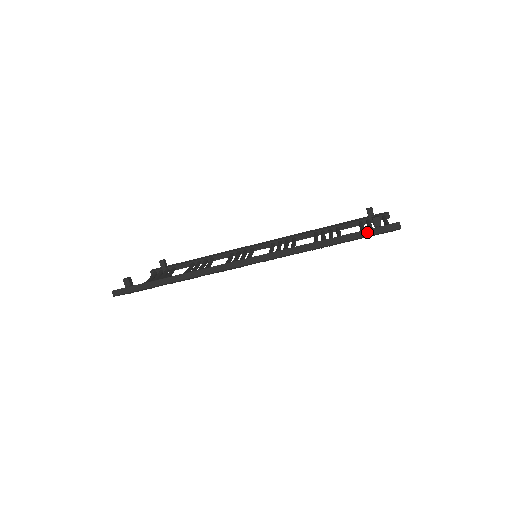
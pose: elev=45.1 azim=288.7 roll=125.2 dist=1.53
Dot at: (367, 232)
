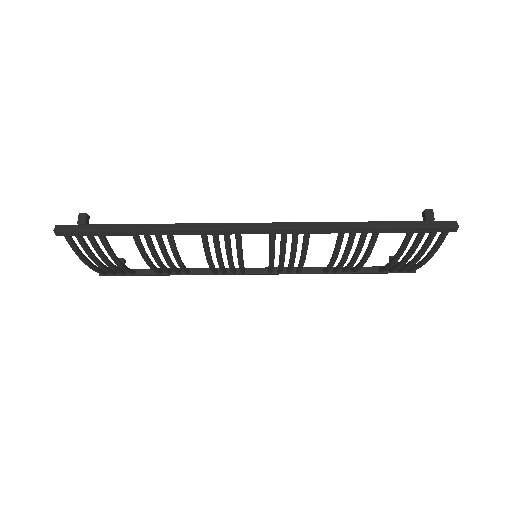
Dot at: (417, 223)
